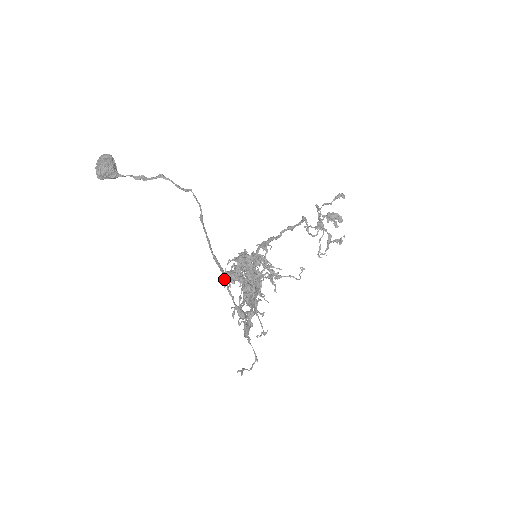
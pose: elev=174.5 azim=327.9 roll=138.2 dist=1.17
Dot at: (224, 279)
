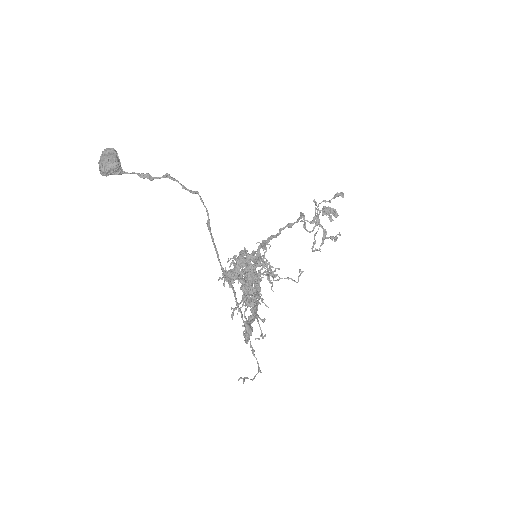
Dot at: (224, 278)
